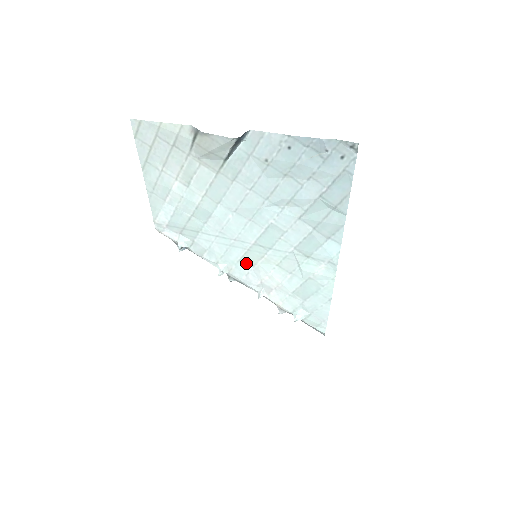
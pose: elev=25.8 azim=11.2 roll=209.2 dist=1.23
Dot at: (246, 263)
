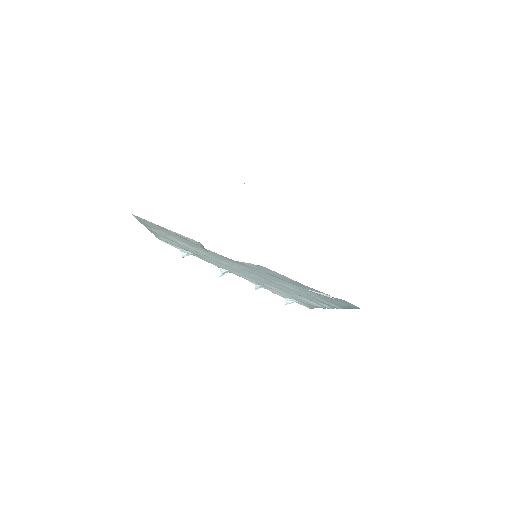
Dot at: occluded
